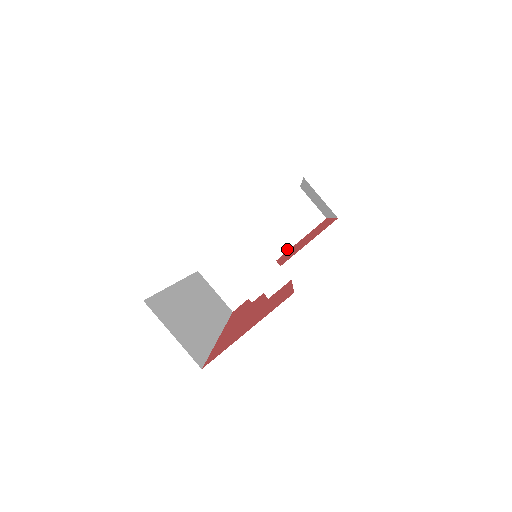
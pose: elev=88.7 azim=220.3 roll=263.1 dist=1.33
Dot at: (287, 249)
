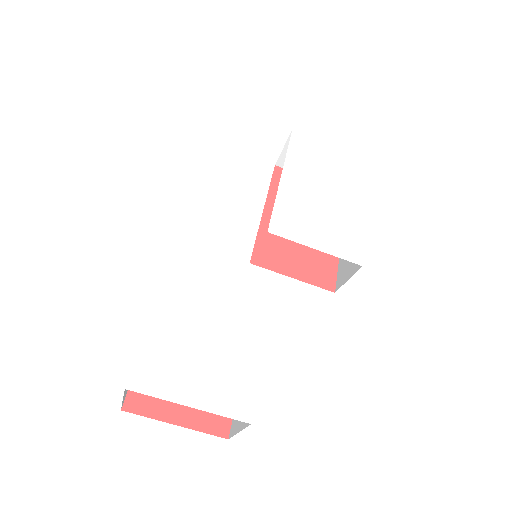
Dot at: occluded
